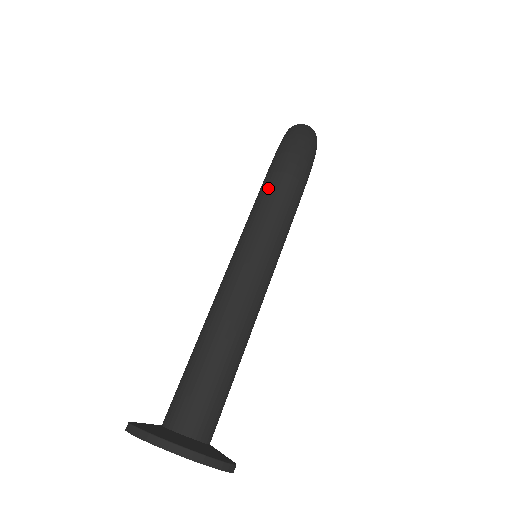
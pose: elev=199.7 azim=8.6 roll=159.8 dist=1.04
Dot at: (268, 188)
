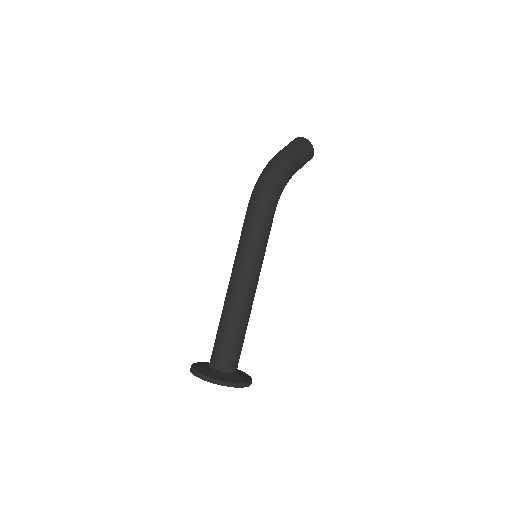
Dot at: (246, 213)
